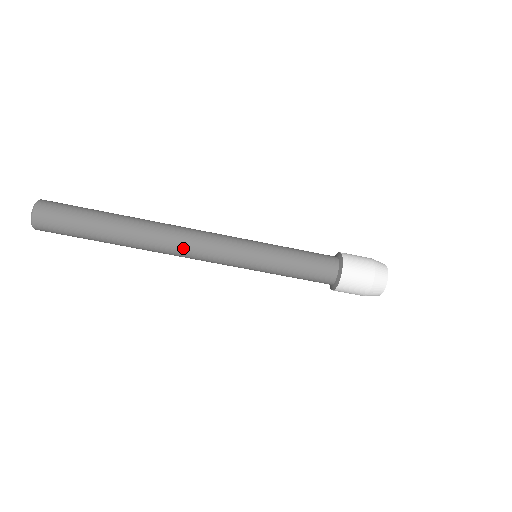
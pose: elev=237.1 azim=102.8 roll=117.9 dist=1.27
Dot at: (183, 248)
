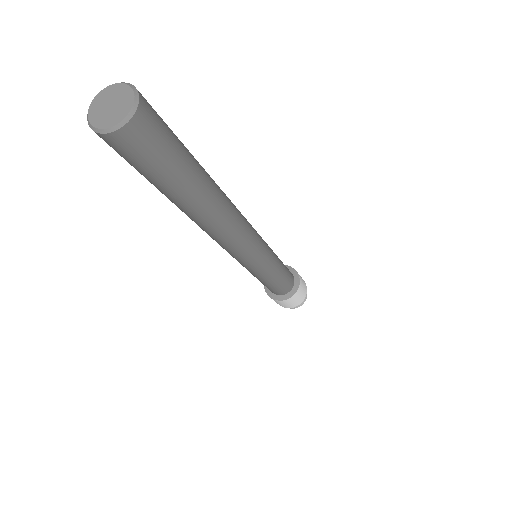
Dot at: (239, 233)
